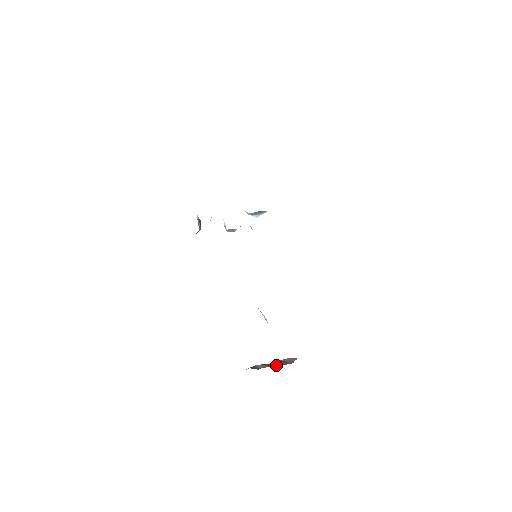
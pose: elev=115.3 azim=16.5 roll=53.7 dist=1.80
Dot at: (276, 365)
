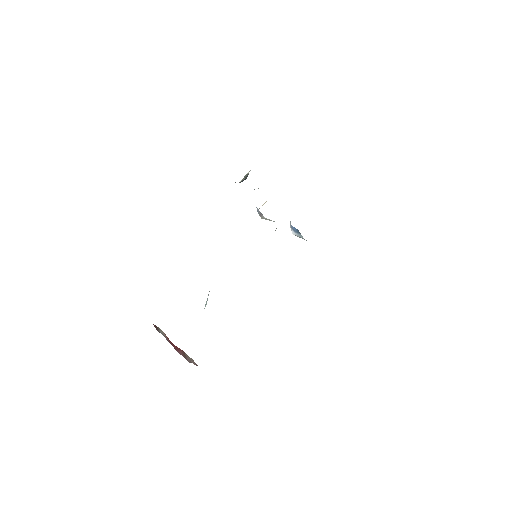
Dot at: (175, 348)
